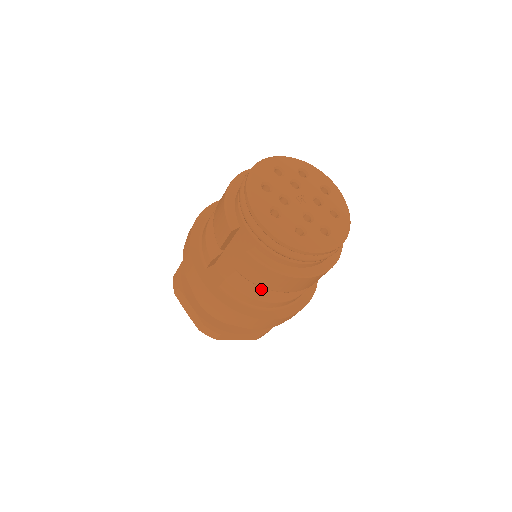
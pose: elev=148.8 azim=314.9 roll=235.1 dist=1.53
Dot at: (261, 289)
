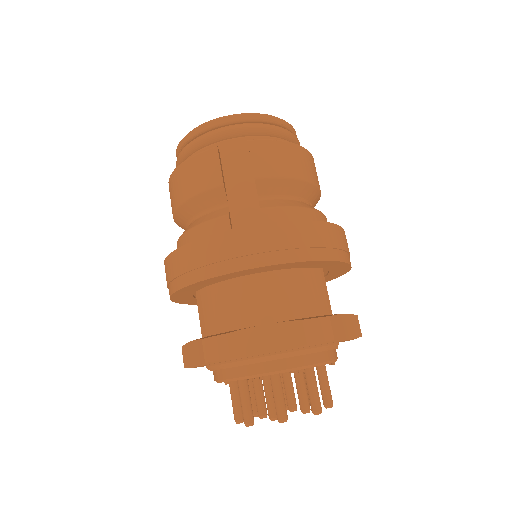
Dot at: (296, 202)
